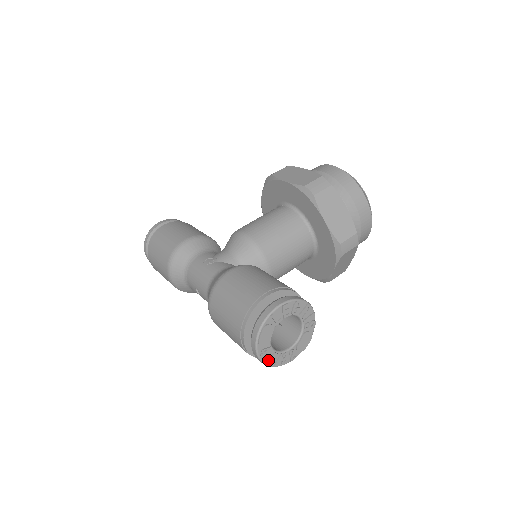
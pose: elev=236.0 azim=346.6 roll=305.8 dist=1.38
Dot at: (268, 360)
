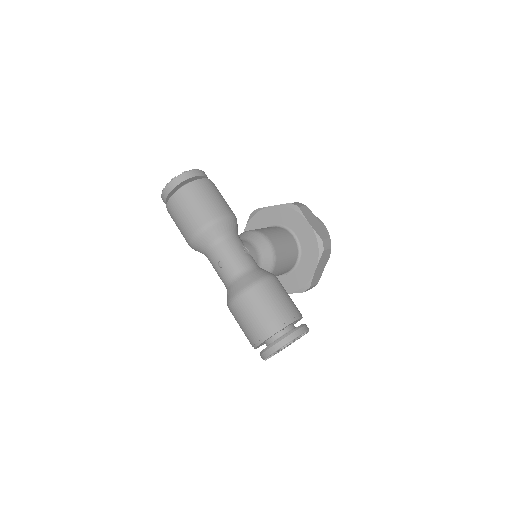
Dot at: (269, 356)
